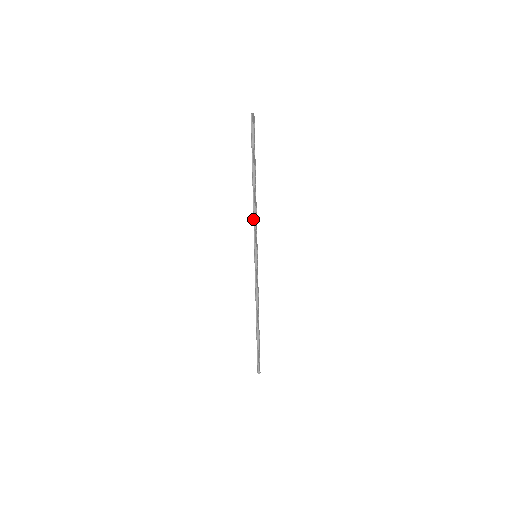
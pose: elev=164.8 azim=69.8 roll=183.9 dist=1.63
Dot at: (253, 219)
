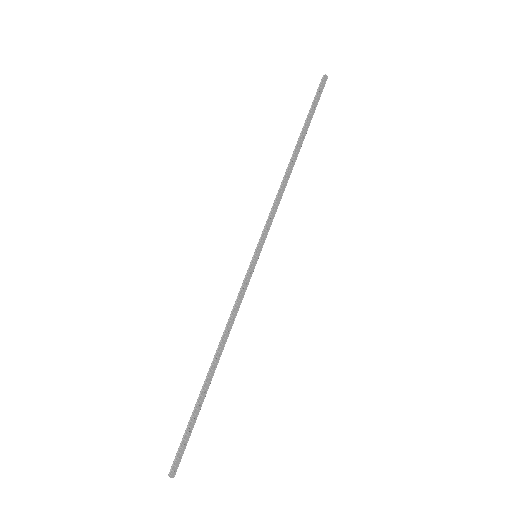
Dot at: (274, 201)
